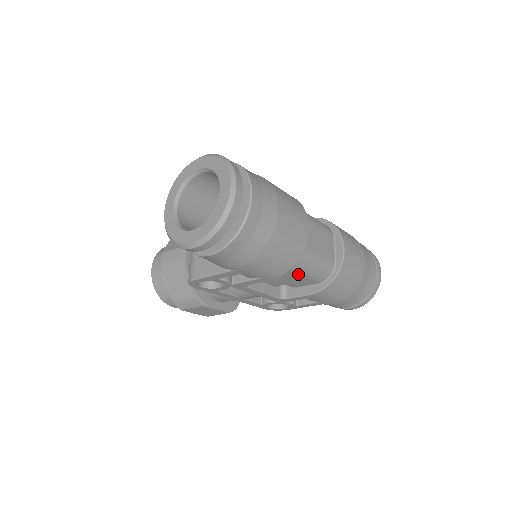
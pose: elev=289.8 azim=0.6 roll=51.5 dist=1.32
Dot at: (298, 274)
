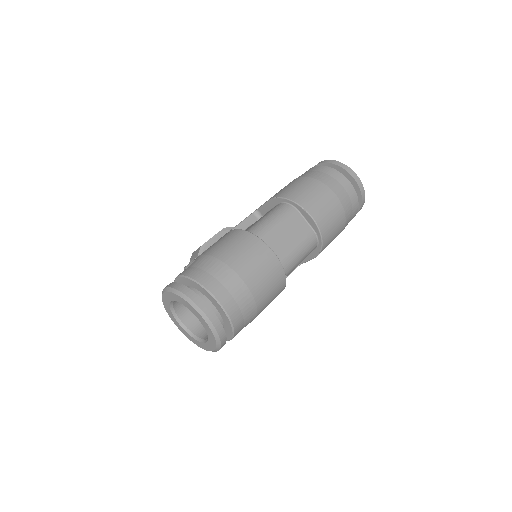
Dot at: (294, 268)
